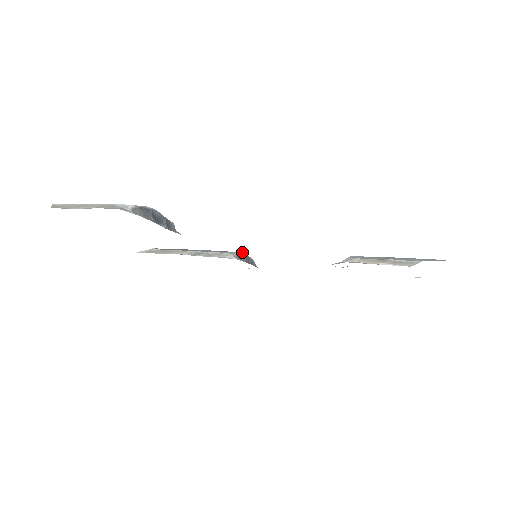
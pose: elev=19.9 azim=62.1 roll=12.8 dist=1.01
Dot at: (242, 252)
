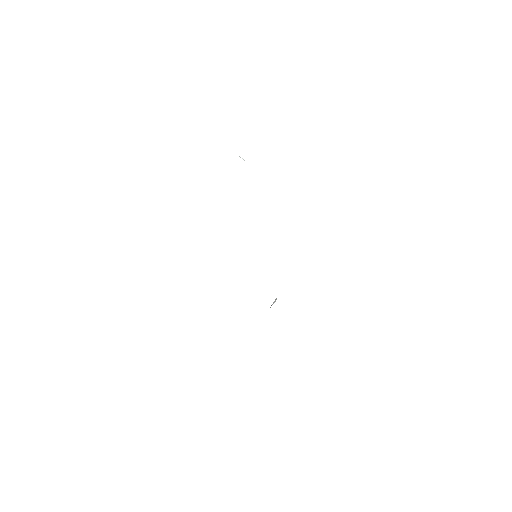
Dot at: occluded
